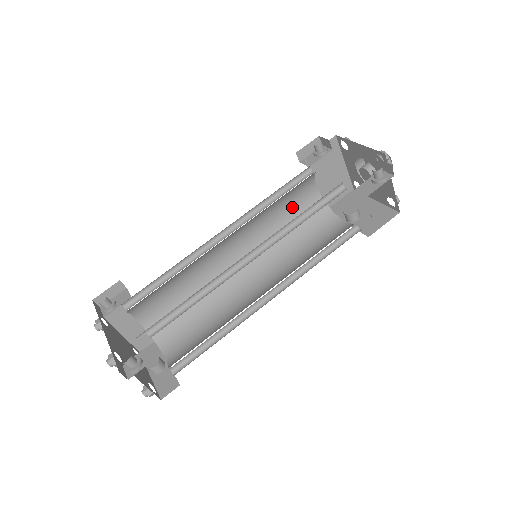
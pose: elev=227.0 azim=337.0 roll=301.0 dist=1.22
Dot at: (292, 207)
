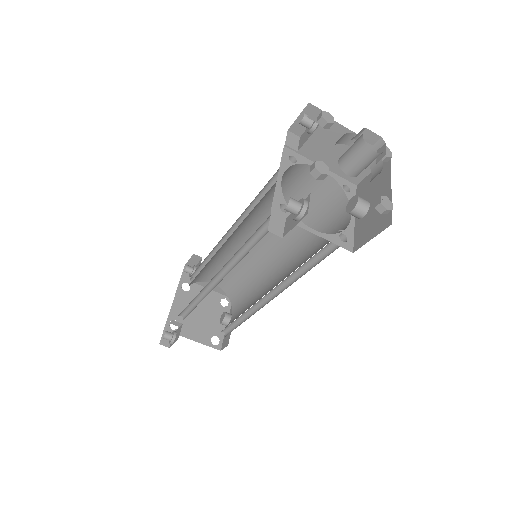
Dot at: (300, 194)
